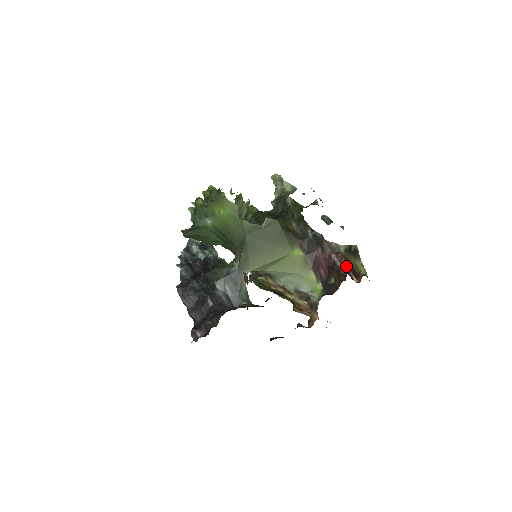
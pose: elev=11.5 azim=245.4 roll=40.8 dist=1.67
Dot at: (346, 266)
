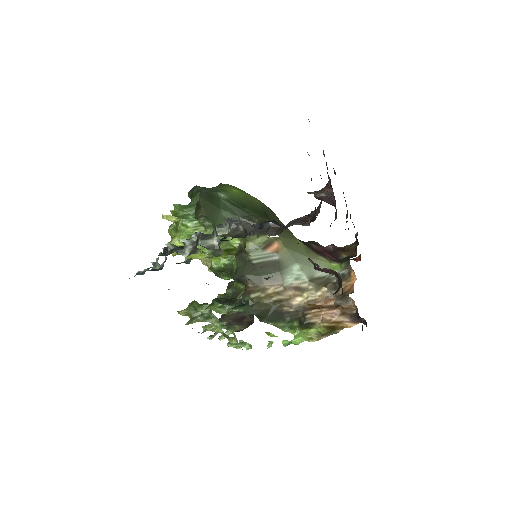
Dot at: occluded
